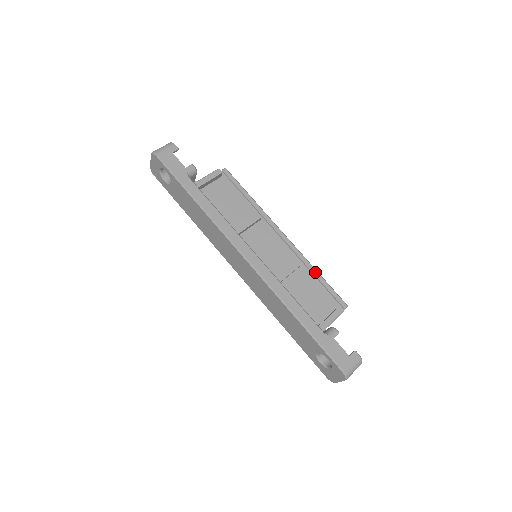
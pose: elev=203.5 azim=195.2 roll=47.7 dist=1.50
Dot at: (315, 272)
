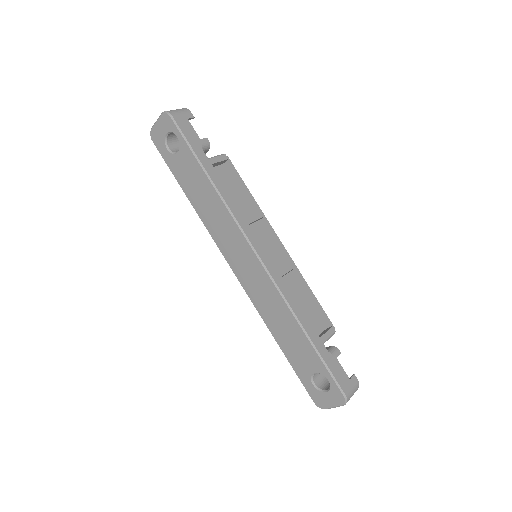
Dot at: (307, 287)
